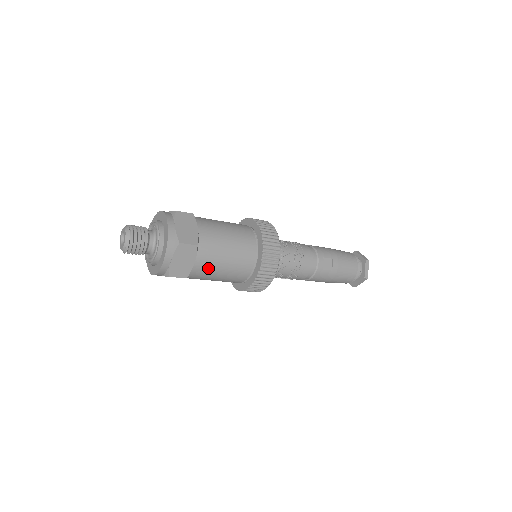
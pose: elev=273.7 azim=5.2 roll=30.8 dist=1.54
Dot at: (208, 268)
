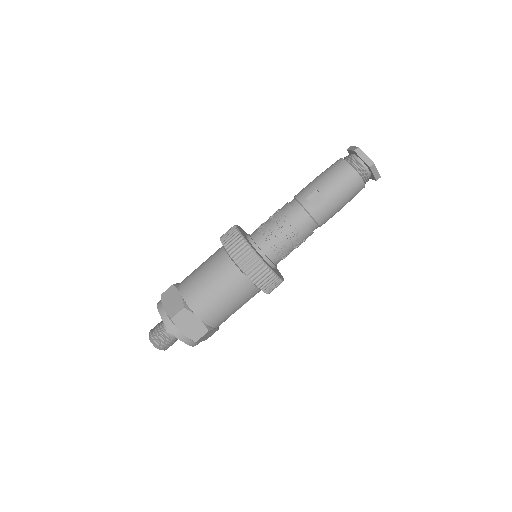
Dot at: (213, 311)
